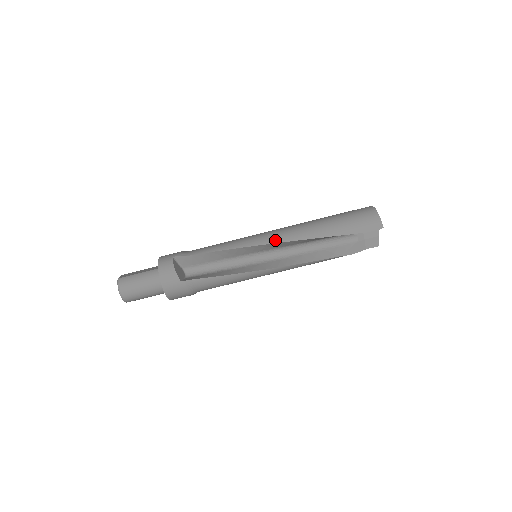
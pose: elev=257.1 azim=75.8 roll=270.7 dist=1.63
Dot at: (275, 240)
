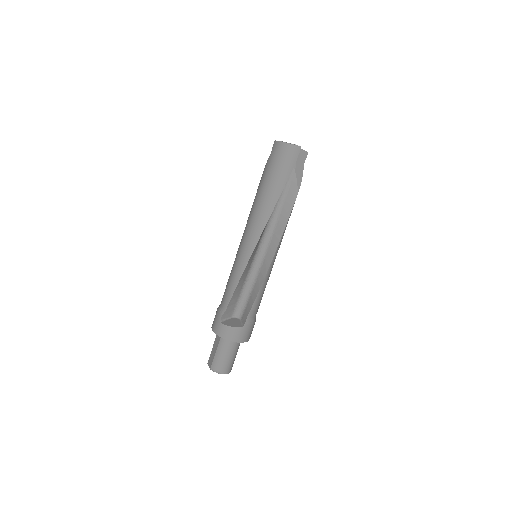
Dot at: (256, 238)
